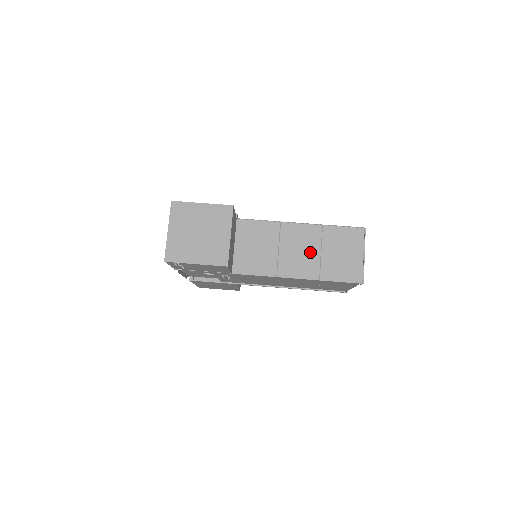
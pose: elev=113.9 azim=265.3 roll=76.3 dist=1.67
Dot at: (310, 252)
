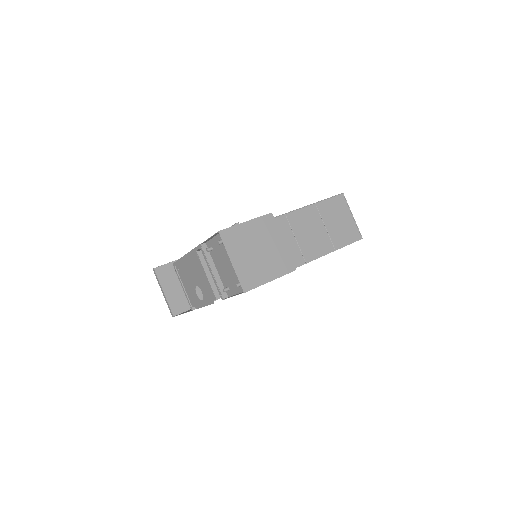
Dot at: (318, 230)
